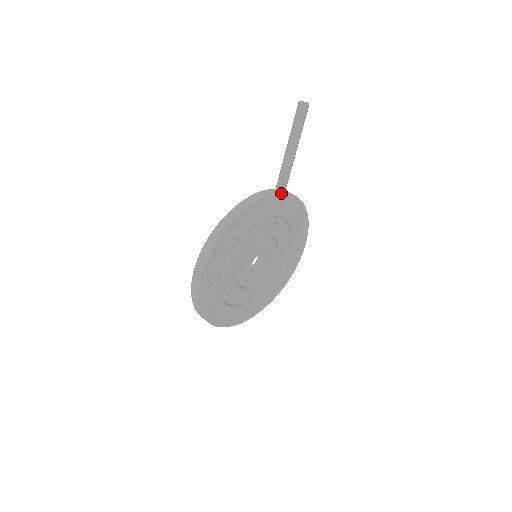
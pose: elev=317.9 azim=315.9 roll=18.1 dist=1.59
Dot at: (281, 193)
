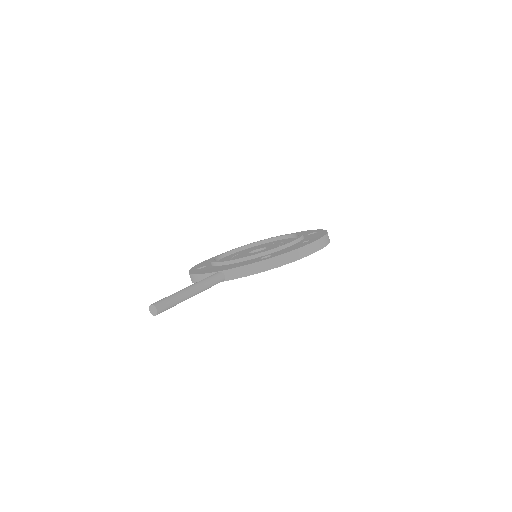
Dot at: occluded
